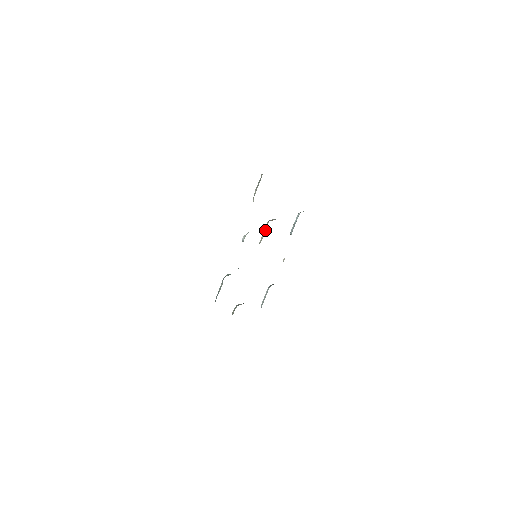
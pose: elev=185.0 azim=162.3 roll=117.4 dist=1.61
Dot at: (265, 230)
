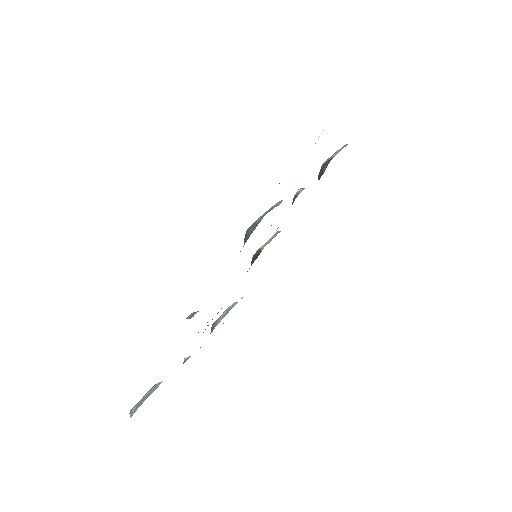
Dot at: (274, 236)
